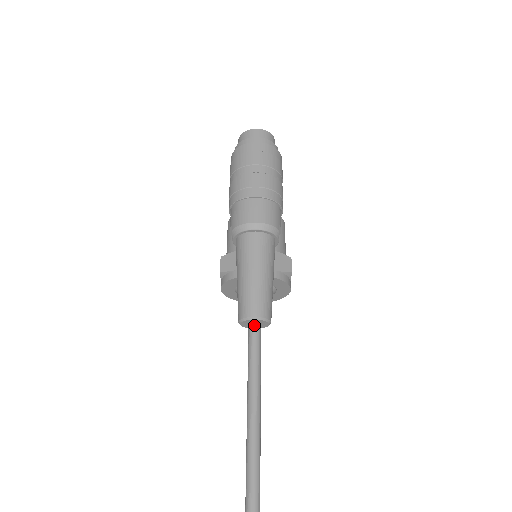
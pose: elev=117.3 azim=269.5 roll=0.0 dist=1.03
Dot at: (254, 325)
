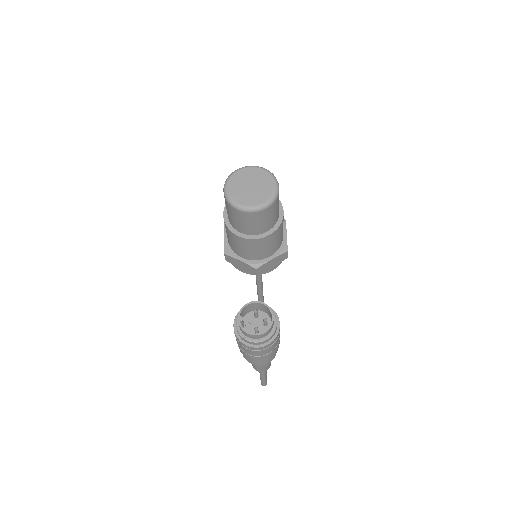
Dot at: occluded
